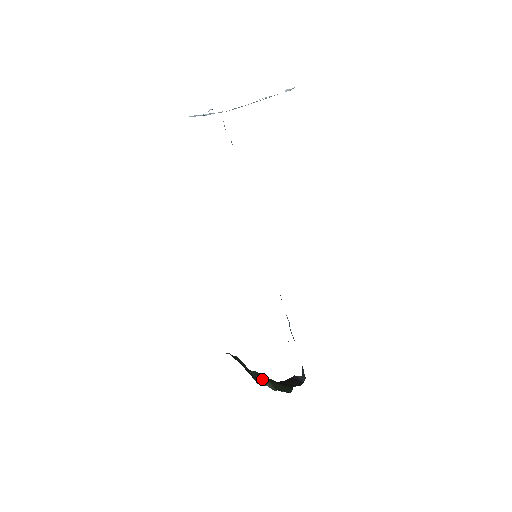
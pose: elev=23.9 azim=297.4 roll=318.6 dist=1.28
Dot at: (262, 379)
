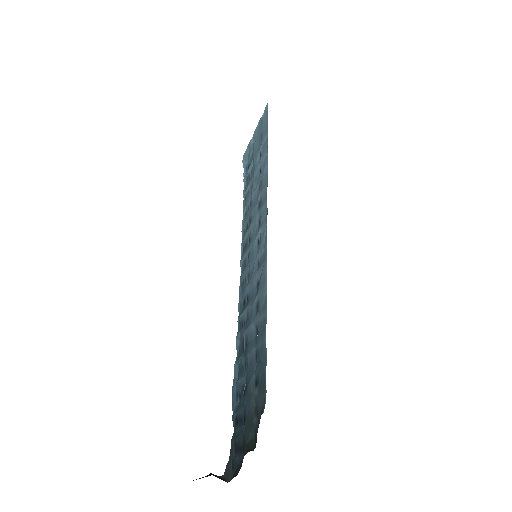
Dot at: occluded
